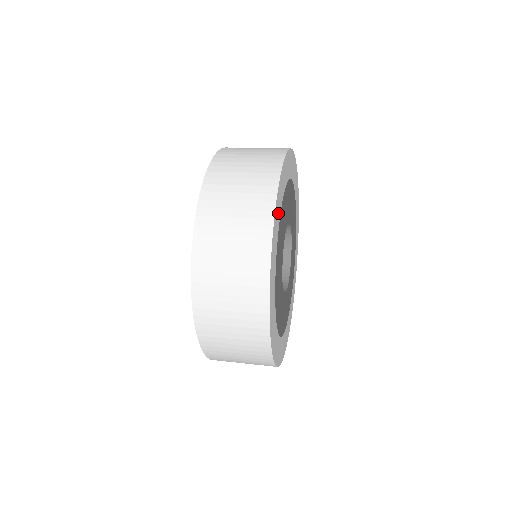
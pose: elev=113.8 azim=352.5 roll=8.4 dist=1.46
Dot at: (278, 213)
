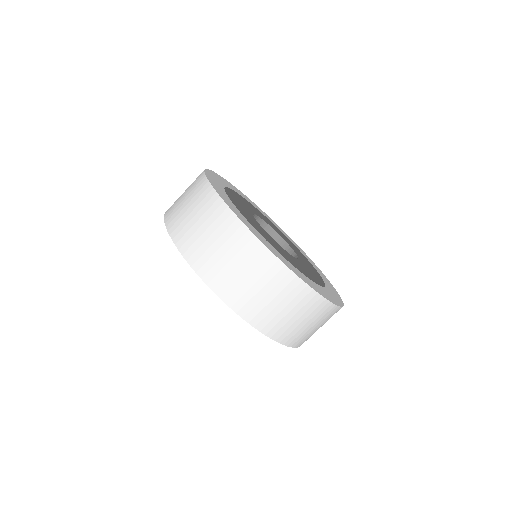
Dot at: (278, 255)
